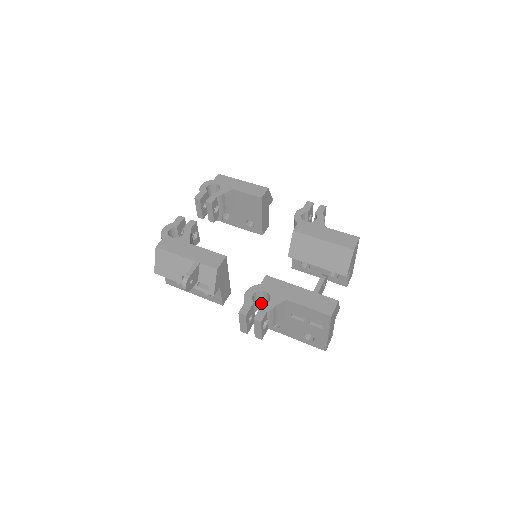
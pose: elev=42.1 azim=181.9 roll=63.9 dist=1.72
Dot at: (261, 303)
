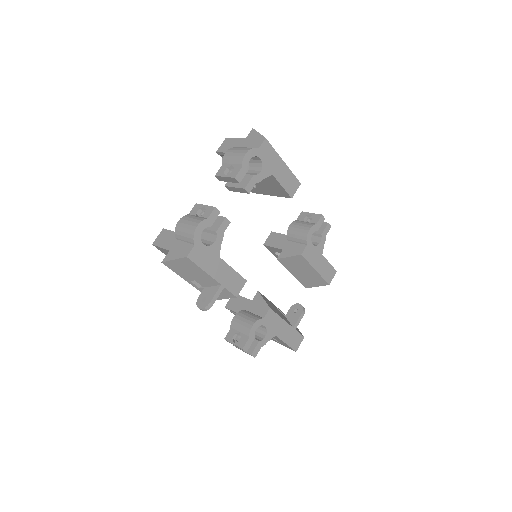
Dot at: occluded
